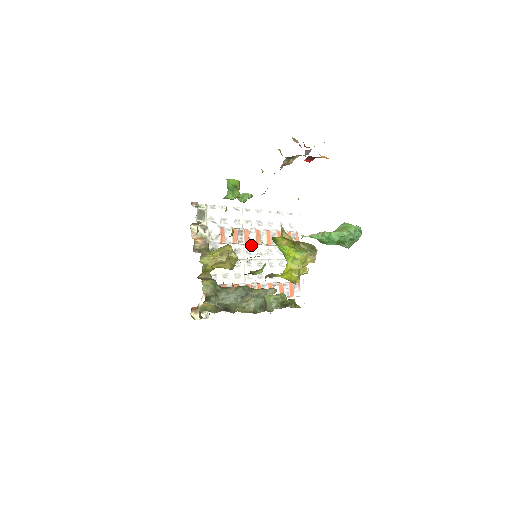
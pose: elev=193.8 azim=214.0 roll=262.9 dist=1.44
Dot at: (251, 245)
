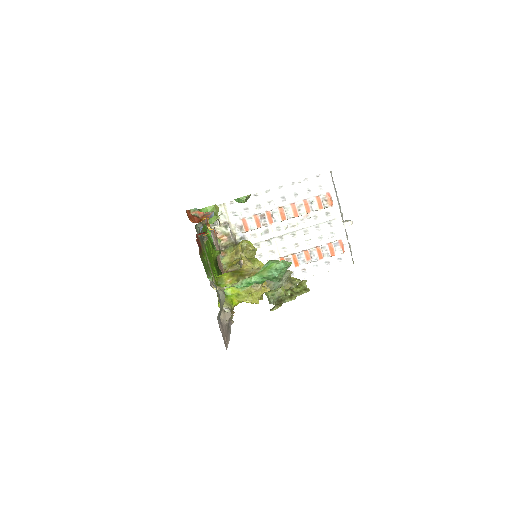
Dot at: (279, 222)
